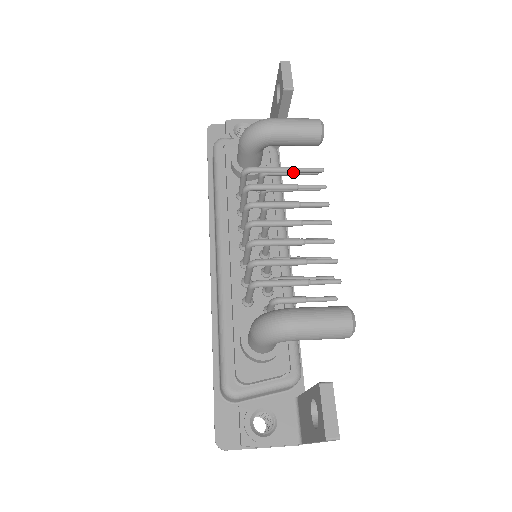
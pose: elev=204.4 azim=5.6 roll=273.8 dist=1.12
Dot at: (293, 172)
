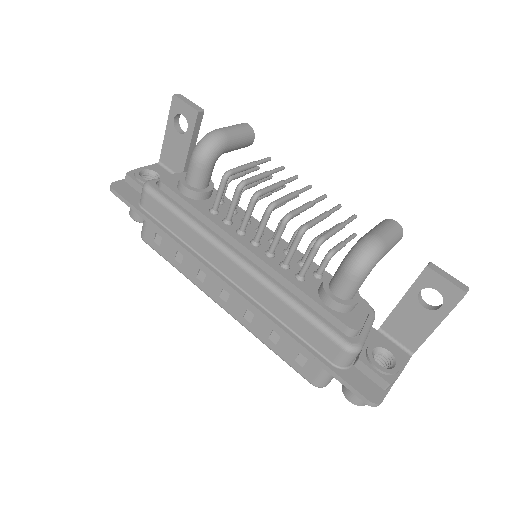
Dot at: (256, 165)
